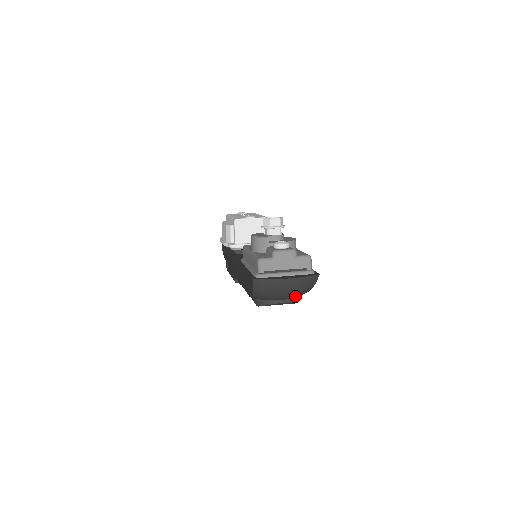
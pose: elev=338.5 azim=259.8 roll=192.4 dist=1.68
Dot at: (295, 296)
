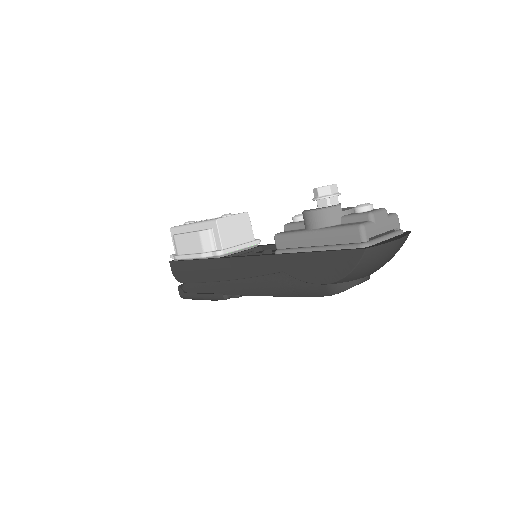
Dot at: occluded
